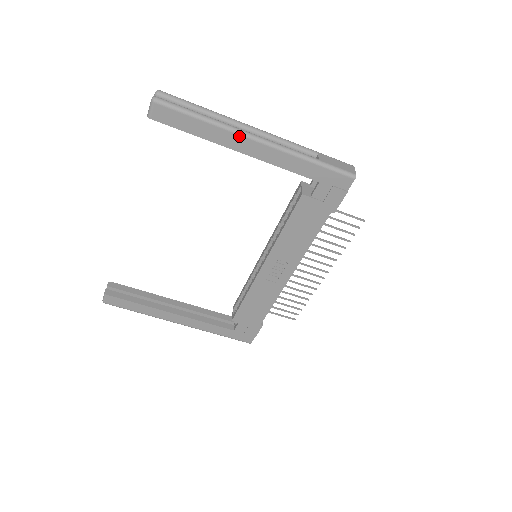
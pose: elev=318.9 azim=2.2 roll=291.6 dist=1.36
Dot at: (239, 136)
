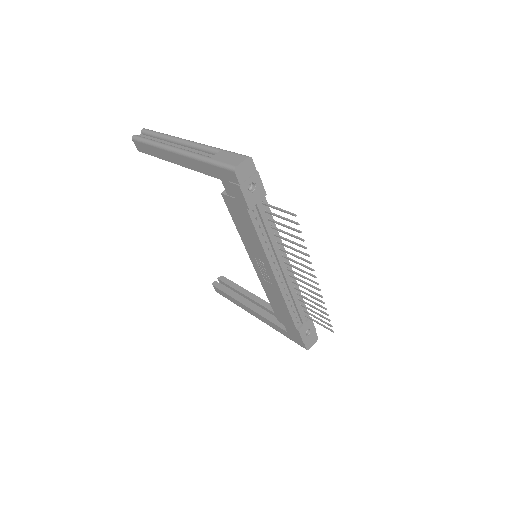
Dot at: (167, 151)
